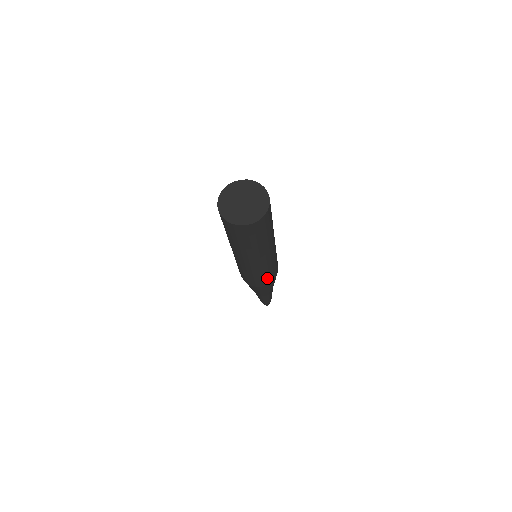
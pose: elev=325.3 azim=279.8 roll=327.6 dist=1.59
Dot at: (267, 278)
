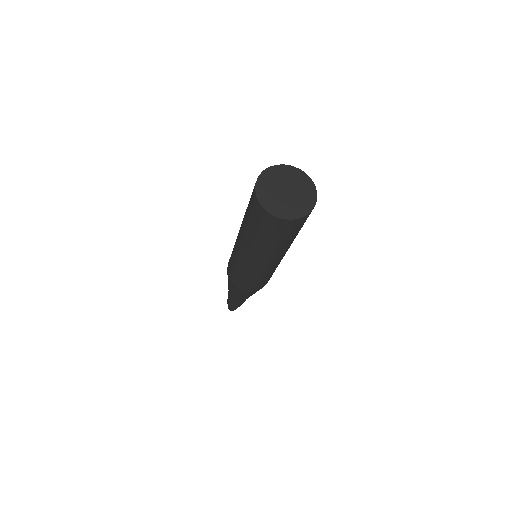
Dot at: (267, 280)
